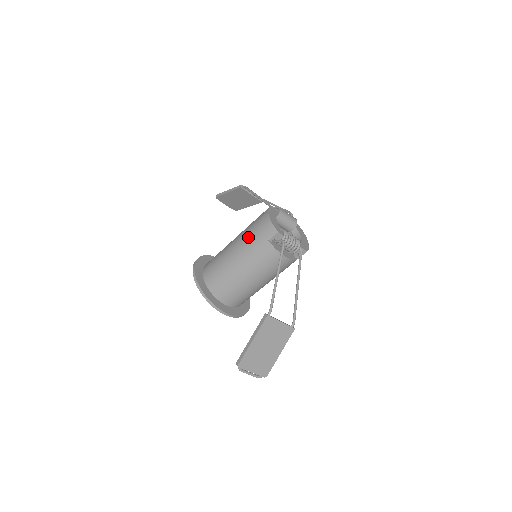
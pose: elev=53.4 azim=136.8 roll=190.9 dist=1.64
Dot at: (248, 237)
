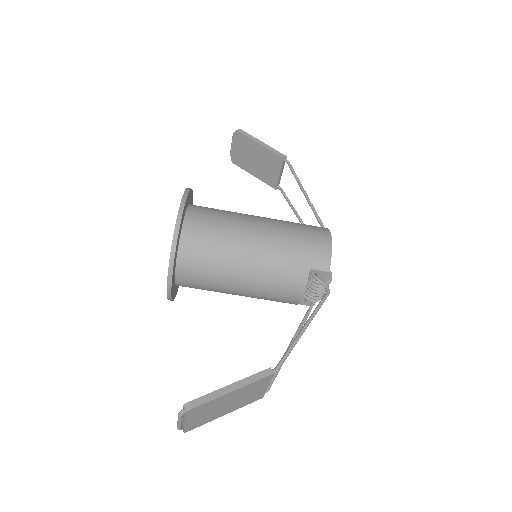
Dot at: (288, 240)
